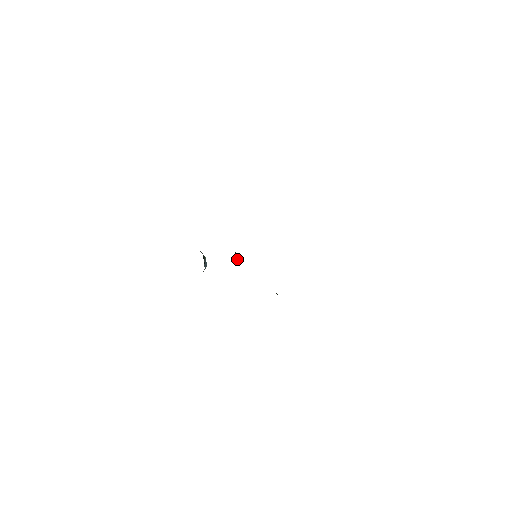
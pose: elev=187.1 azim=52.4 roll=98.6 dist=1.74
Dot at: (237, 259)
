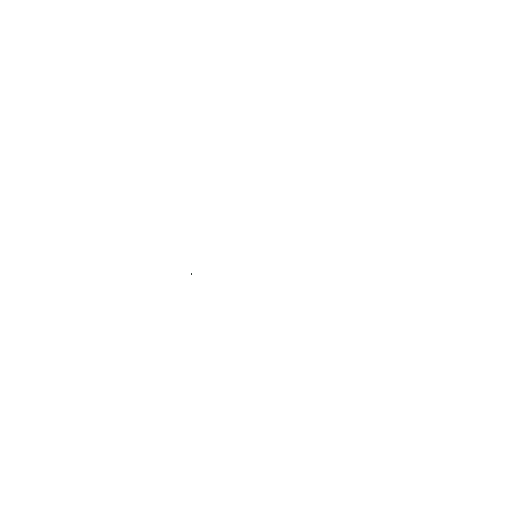
Dot at: occluded
